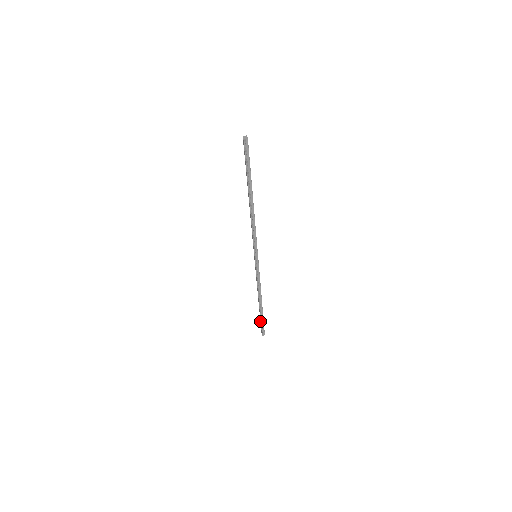
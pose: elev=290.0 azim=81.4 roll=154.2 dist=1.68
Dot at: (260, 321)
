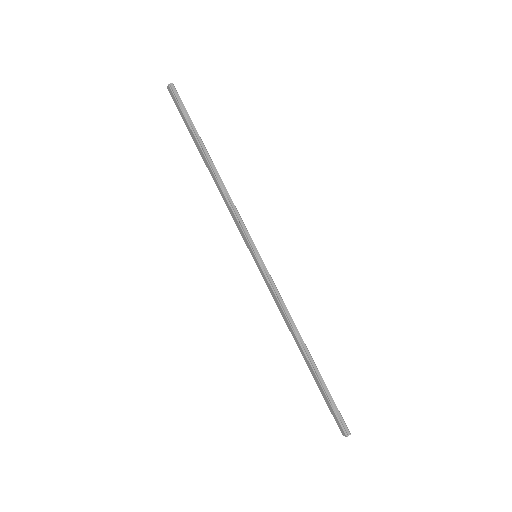
Dot at: (326, 403)
